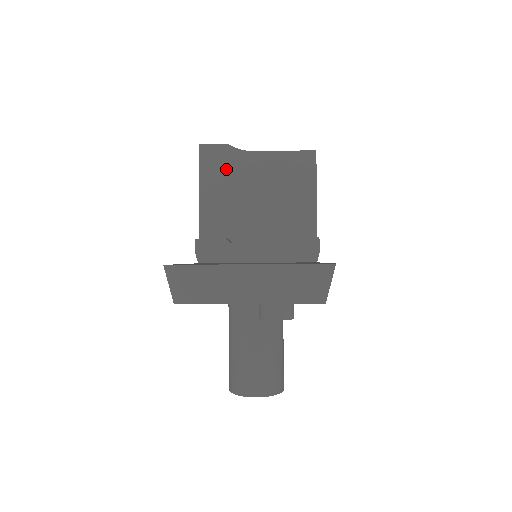
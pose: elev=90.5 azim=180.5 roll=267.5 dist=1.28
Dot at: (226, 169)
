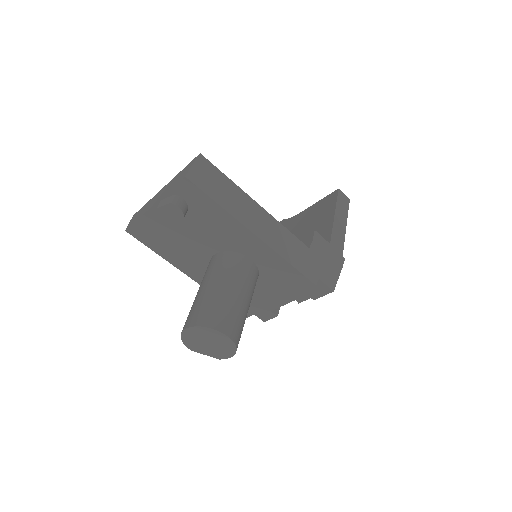
Dot at: occluded
